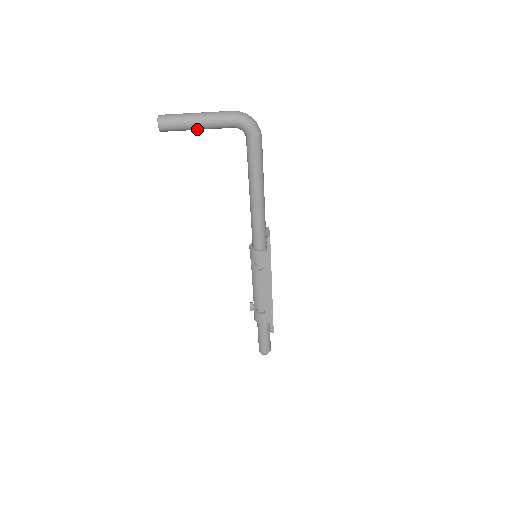
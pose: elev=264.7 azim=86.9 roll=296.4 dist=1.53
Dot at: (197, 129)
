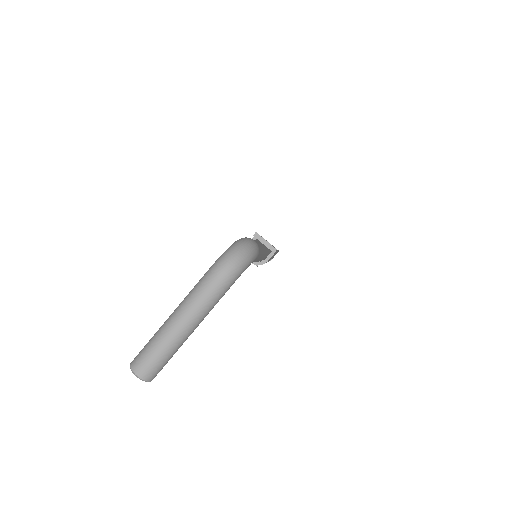
Dot at: occluded
